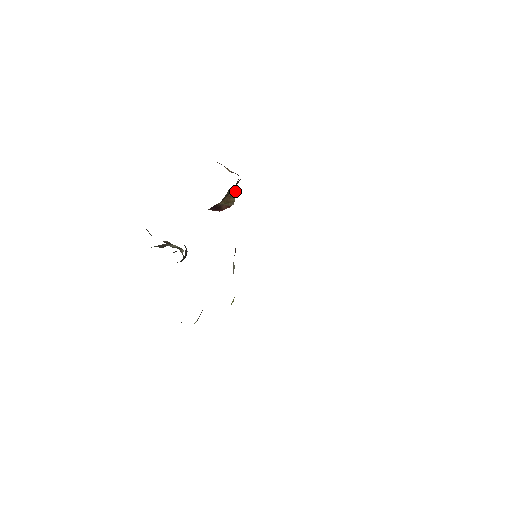
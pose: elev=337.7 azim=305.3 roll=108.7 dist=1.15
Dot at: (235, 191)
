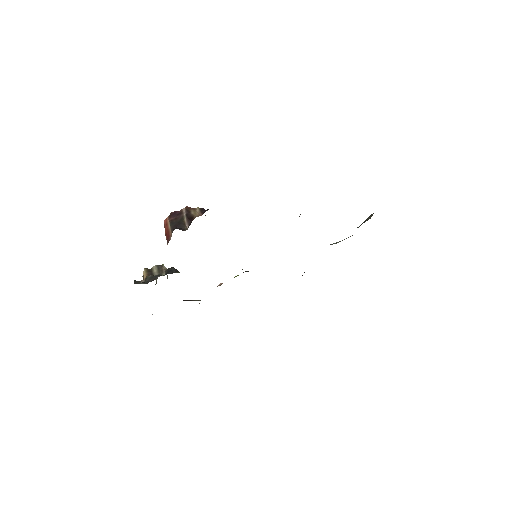
Dot at: occluded
